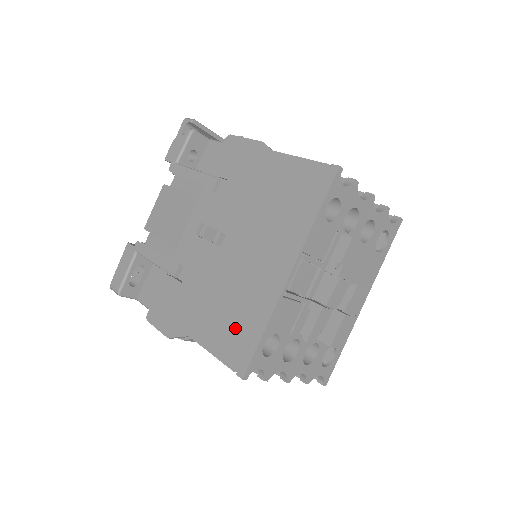
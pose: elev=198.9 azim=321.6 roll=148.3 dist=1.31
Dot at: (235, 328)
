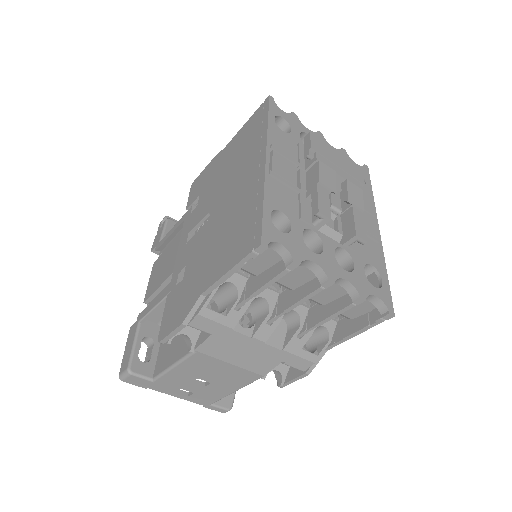
Dot at: (239, 233)
